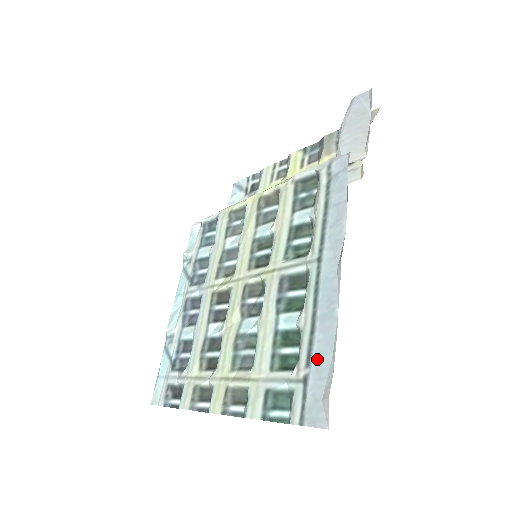
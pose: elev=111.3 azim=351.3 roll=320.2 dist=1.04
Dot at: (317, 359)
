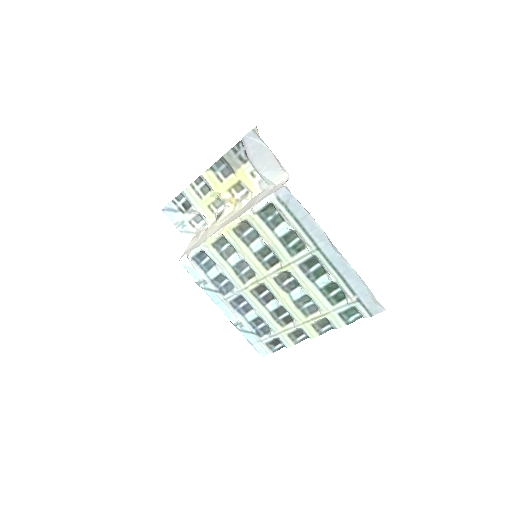
Dot at: (357, 290)
